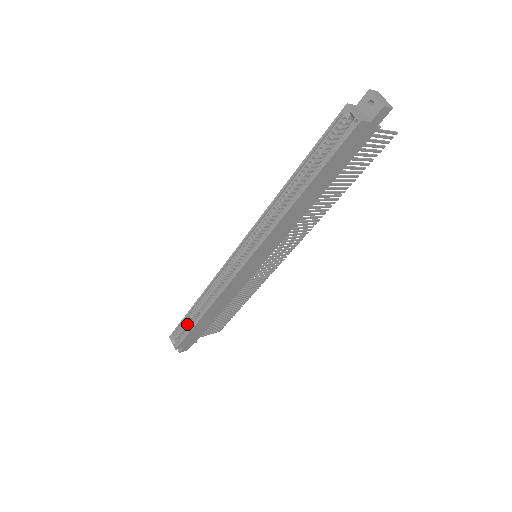
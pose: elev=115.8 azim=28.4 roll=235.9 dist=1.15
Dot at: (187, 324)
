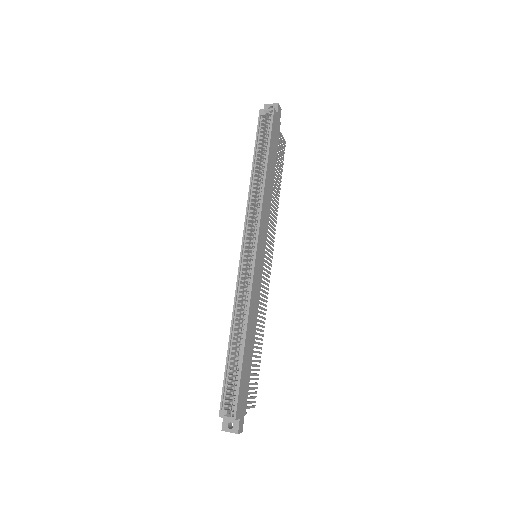
Dot at: (231, 380)
